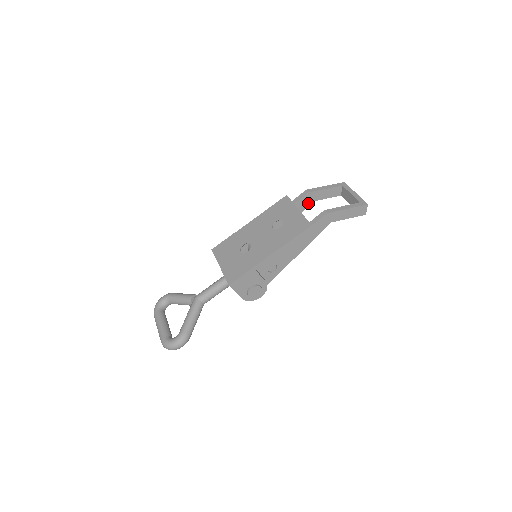
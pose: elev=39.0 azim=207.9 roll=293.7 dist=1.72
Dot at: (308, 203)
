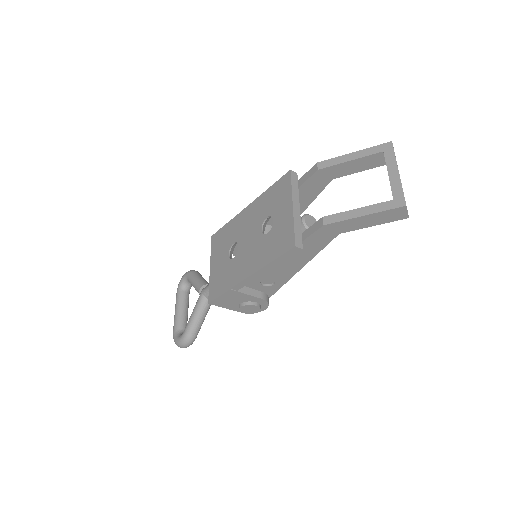
Dot at: (325, 182)
